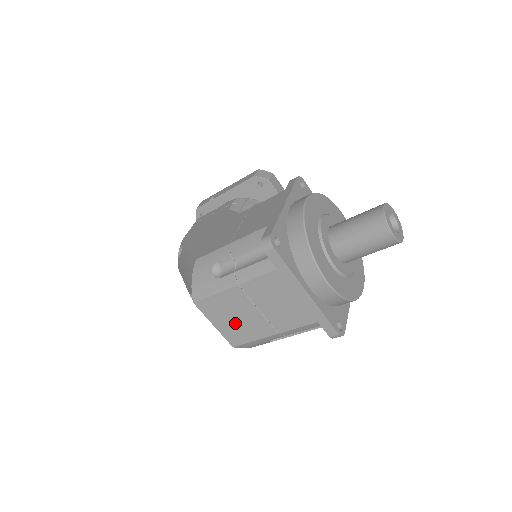
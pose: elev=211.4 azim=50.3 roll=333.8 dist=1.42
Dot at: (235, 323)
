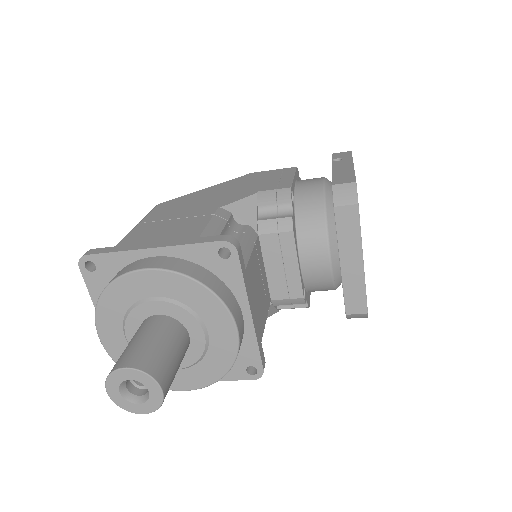
Dot at: occluded
